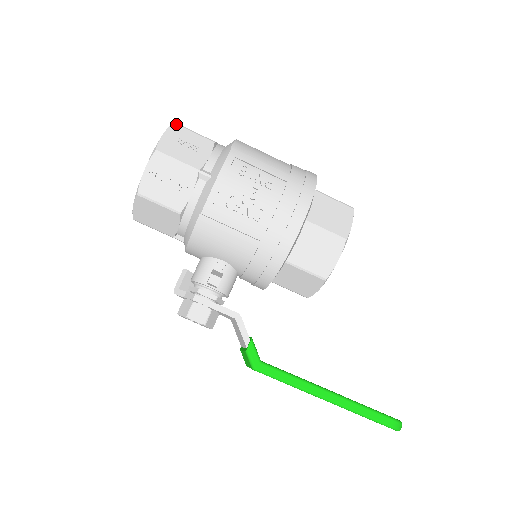
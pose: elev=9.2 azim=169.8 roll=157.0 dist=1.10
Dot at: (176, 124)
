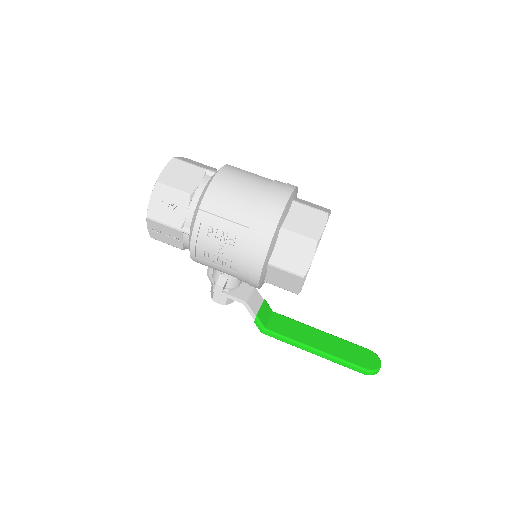
Dot at: (158, 184)
